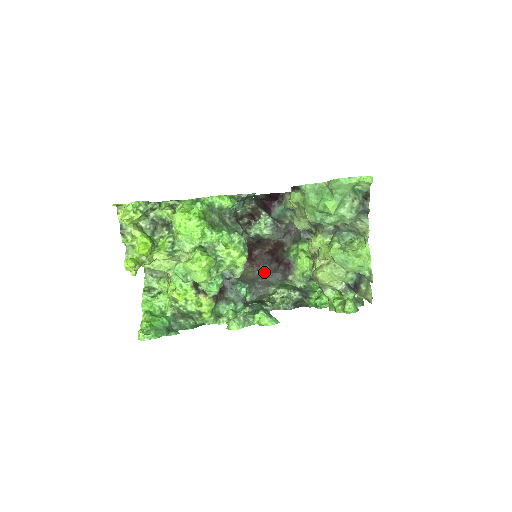
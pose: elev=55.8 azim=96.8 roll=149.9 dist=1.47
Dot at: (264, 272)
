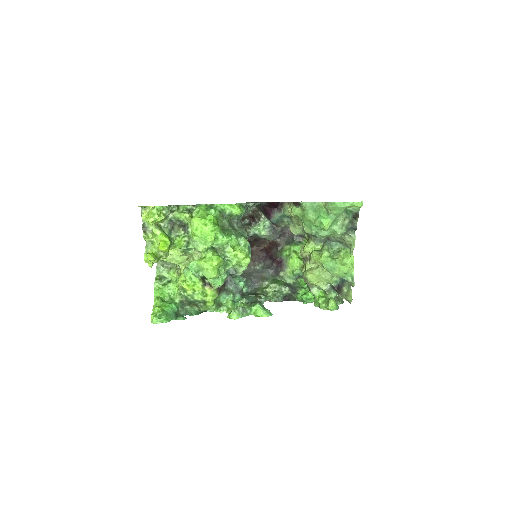
Dot at: (259, 267)
